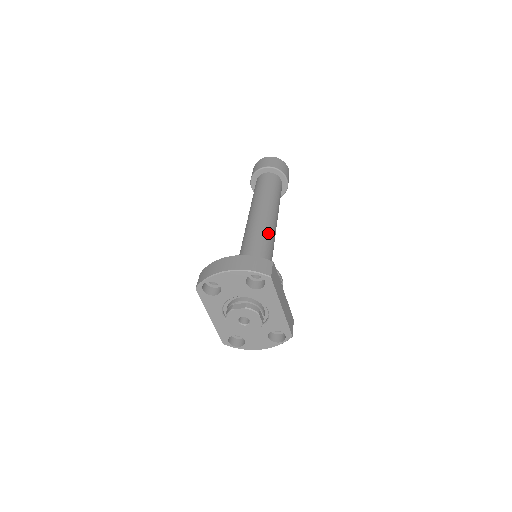
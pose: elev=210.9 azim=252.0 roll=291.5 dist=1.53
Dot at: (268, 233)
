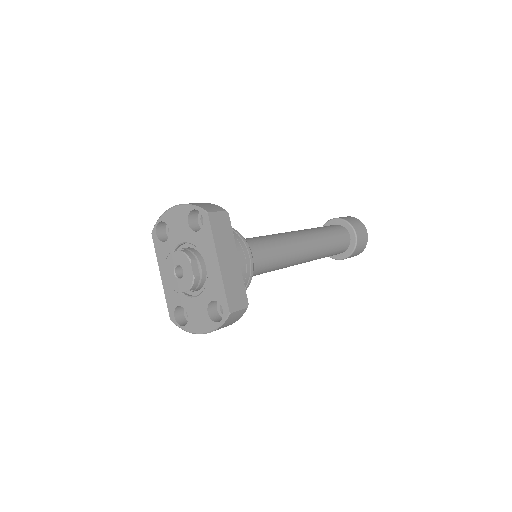
Dot at: (280, 240)
